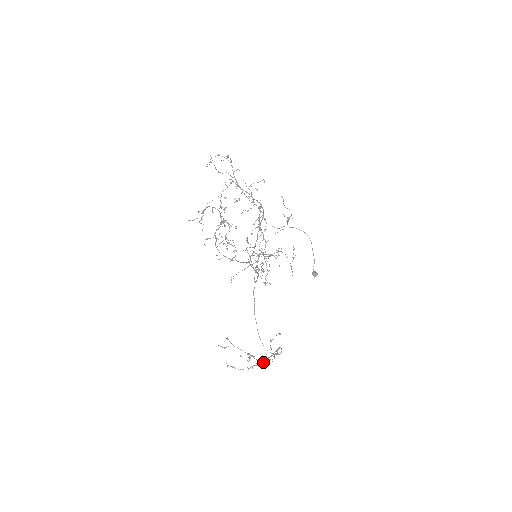
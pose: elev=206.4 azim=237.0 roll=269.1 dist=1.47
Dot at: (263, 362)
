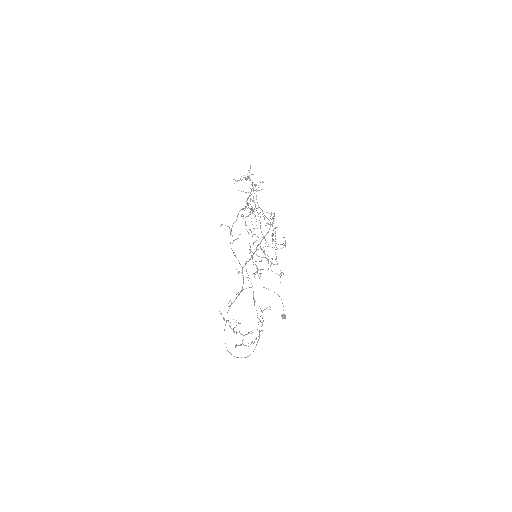
Dot at: occluded
